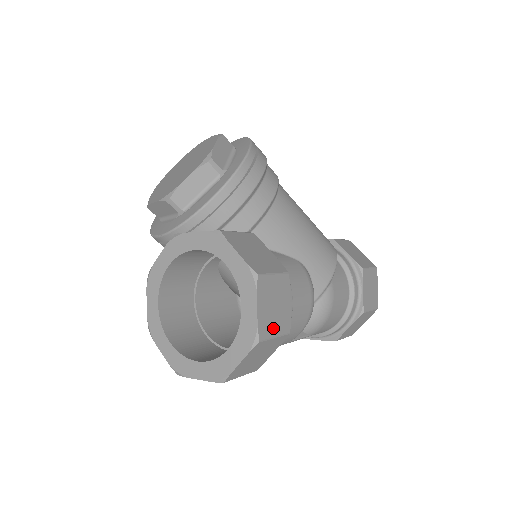
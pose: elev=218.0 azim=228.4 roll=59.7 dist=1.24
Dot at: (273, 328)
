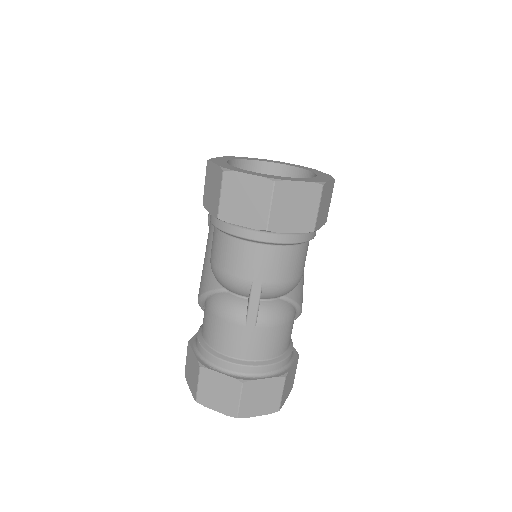
Dot at: (321, 204)
